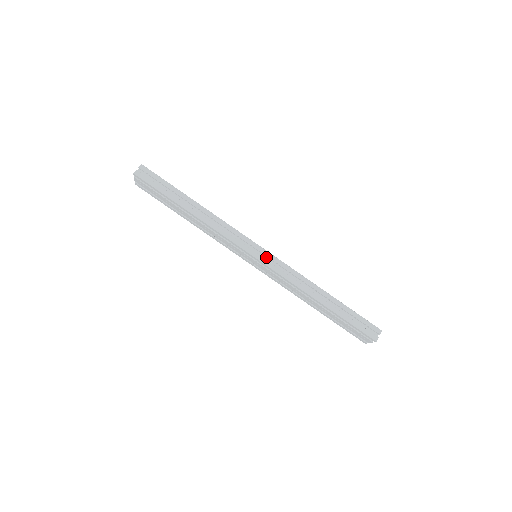
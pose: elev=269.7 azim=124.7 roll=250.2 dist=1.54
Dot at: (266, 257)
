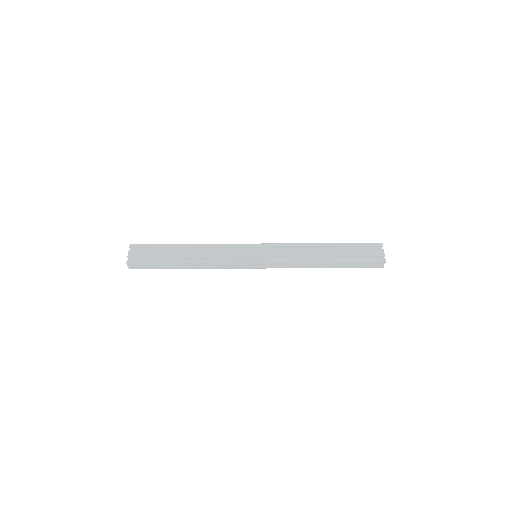
Dot at: (264, 262)
